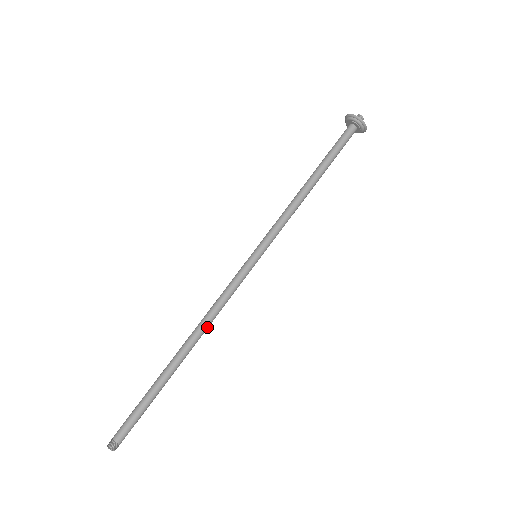
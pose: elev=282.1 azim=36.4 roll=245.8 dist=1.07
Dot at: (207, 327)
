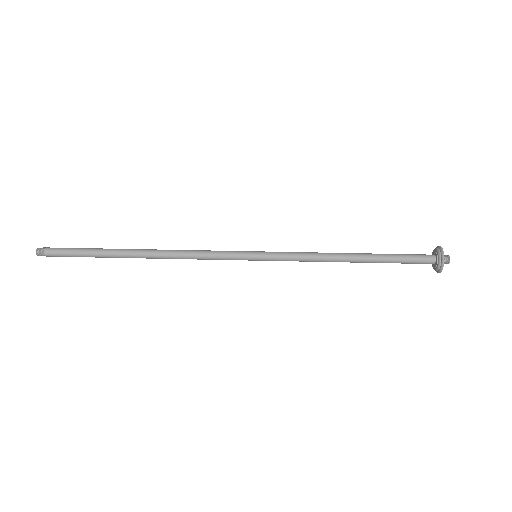
Dot at: (172, 252)
